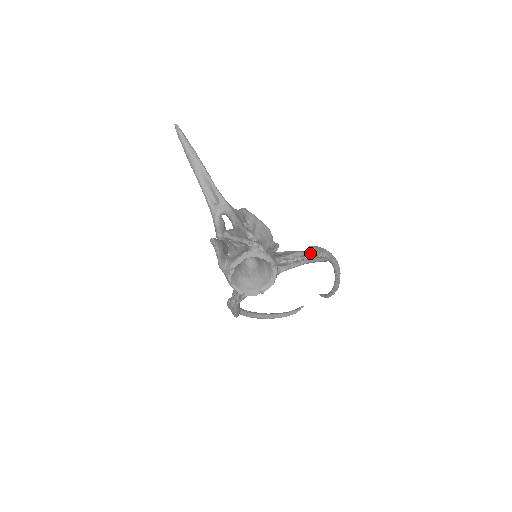
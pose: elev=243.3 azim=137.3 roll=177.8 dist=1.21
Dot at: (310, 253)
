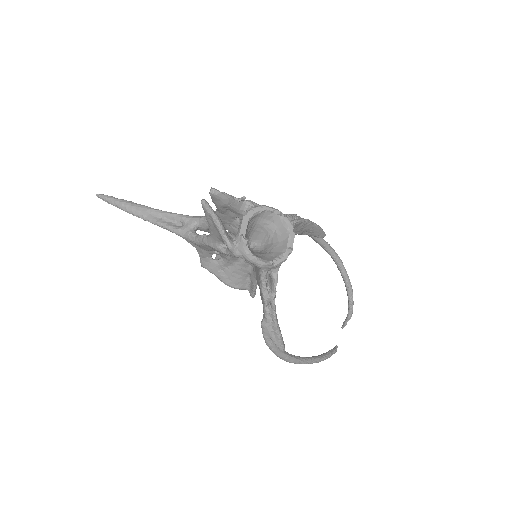
Dot at: occluded
